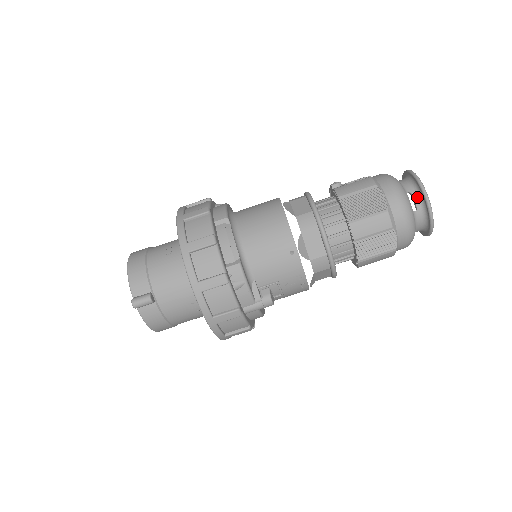
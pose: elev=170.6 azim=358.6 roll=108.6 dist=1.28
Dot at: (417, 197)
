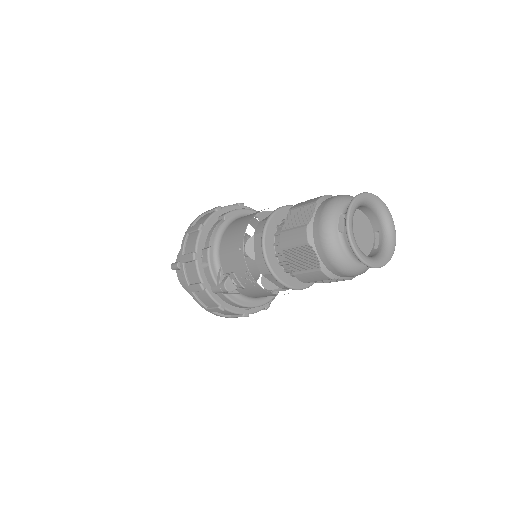
Dot at: occluded
